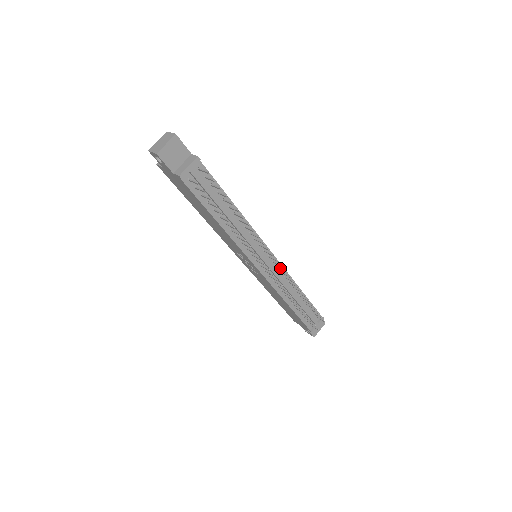
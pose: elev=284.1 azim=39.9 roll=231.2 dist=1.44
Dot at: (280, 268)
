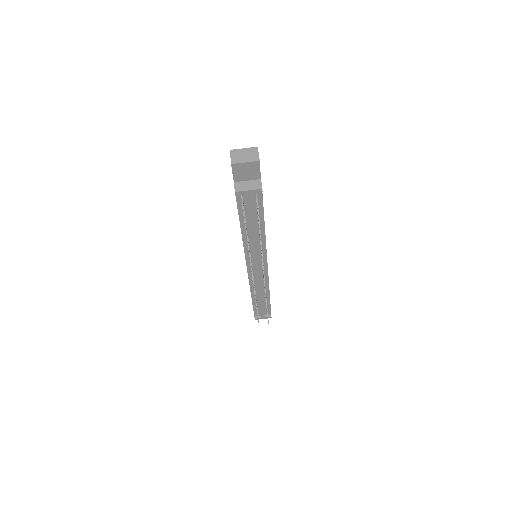
Dot at: occluded
